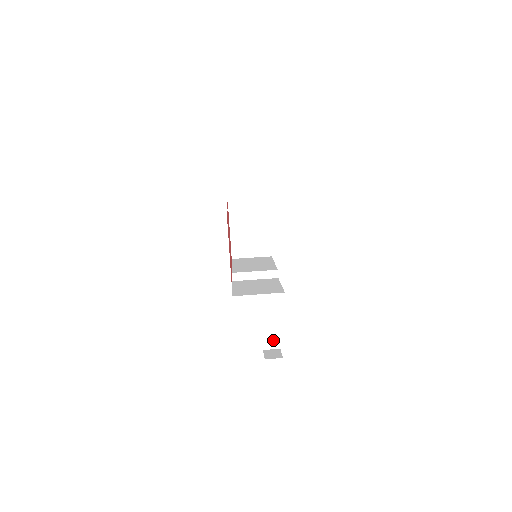
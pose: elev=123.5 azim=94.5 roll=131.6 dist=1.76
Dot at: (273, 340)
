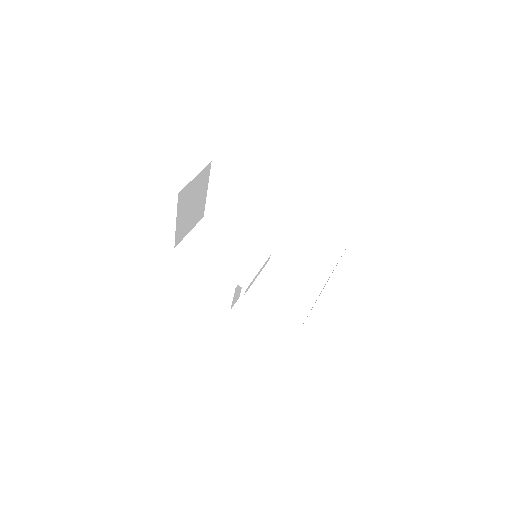
Dot at: (237, 297)
